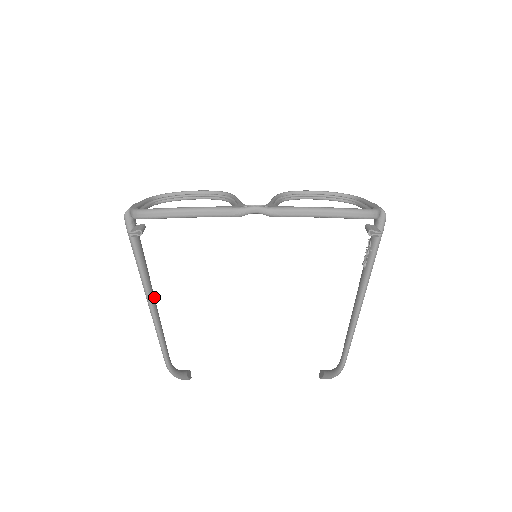
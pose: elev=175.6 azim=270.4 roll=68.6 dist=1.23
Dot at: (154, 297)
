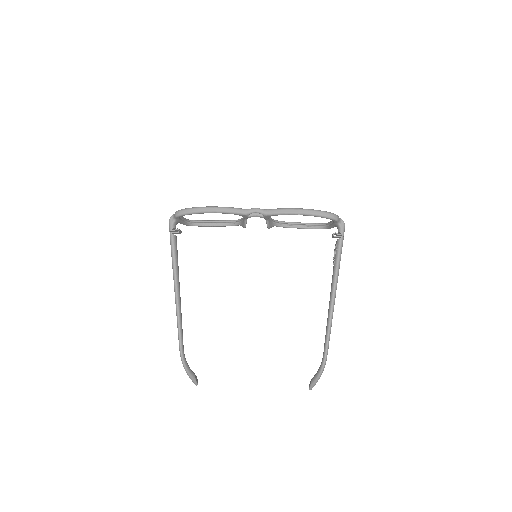
Dot at: (179, 287)
